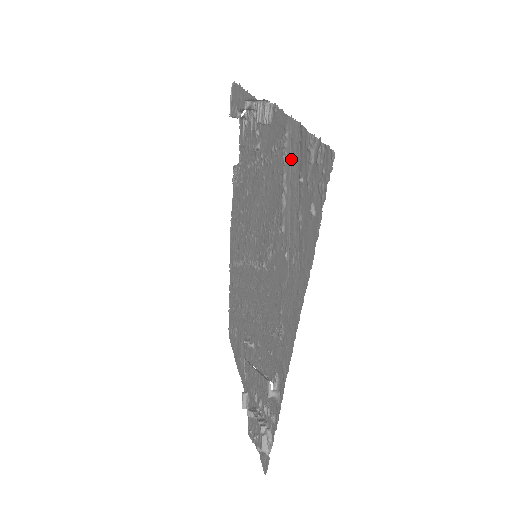
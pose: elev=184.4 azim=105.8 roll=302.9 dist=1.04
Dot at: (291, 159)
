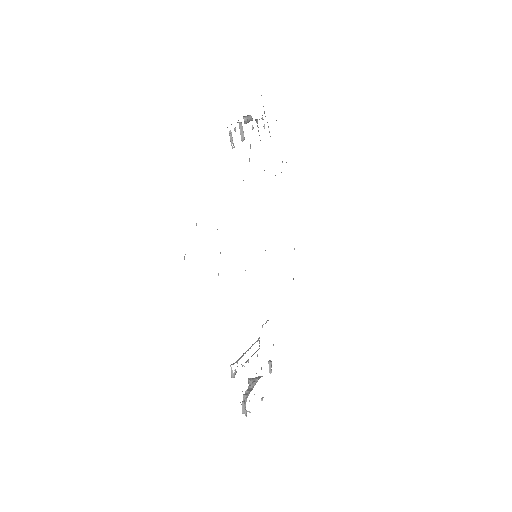
Dot at: occluded
